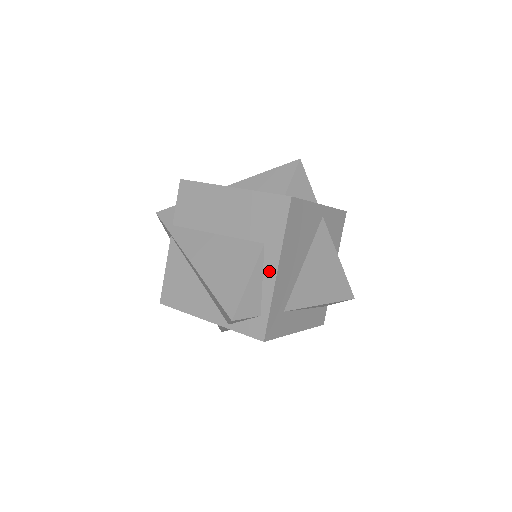
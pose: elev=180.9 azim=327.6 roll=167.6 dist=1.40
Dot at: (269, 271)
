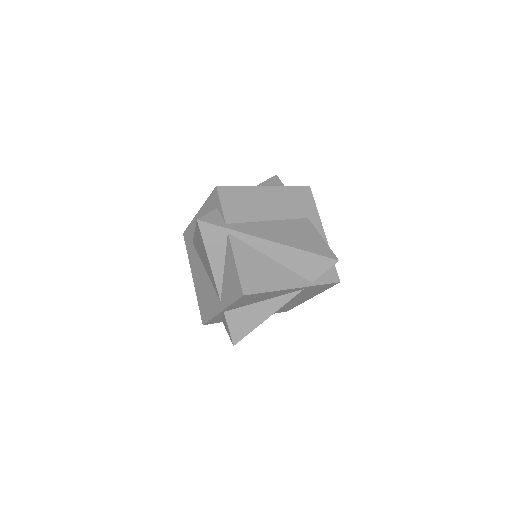
Dot at: (320, 234)
